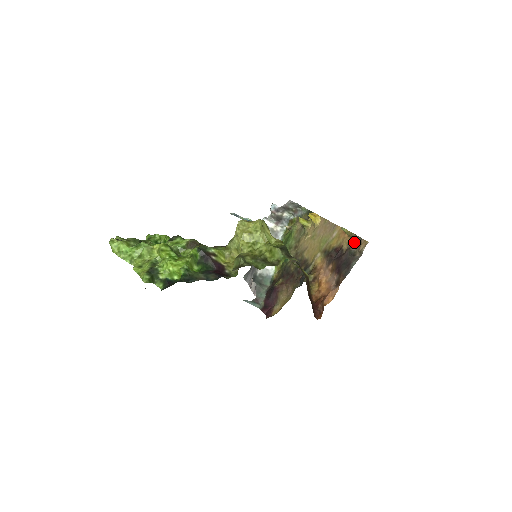
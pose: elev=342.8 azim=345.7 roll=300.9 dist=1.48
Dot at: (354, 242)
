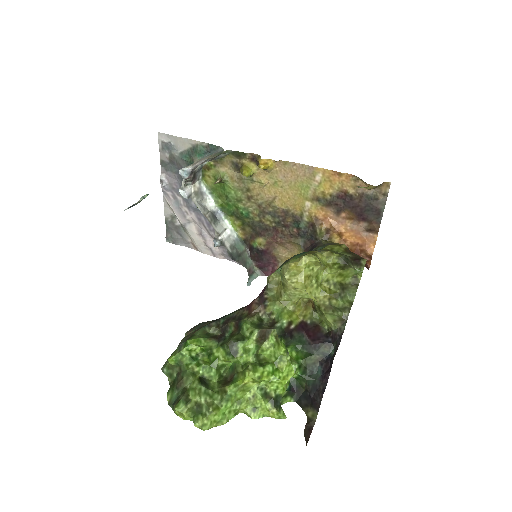
Dot at: (364, 184)
